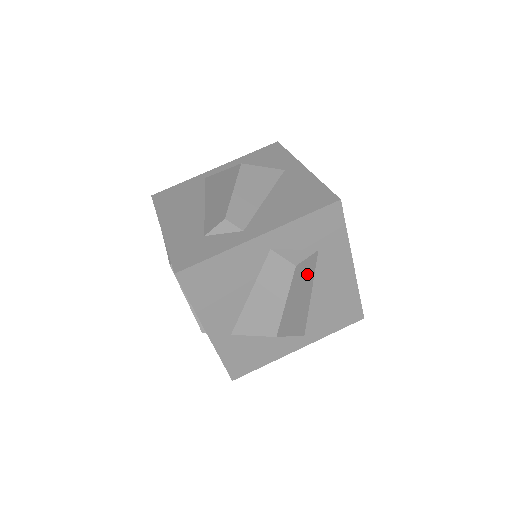
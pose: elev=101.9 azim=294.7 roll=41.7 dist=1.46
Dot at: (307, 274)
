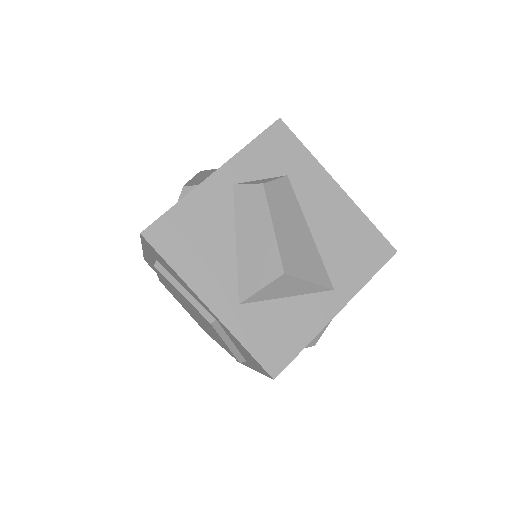
Dot at: (287, 201)
